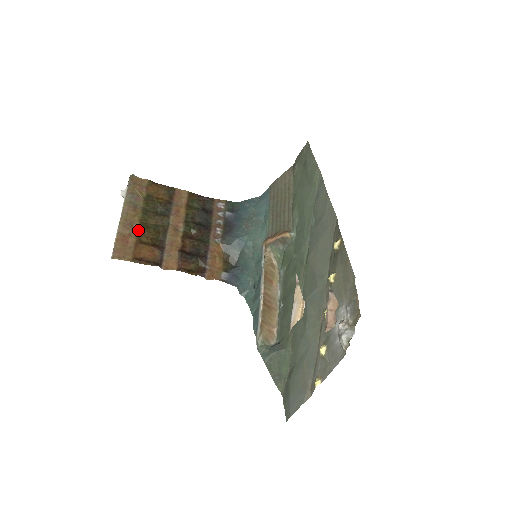
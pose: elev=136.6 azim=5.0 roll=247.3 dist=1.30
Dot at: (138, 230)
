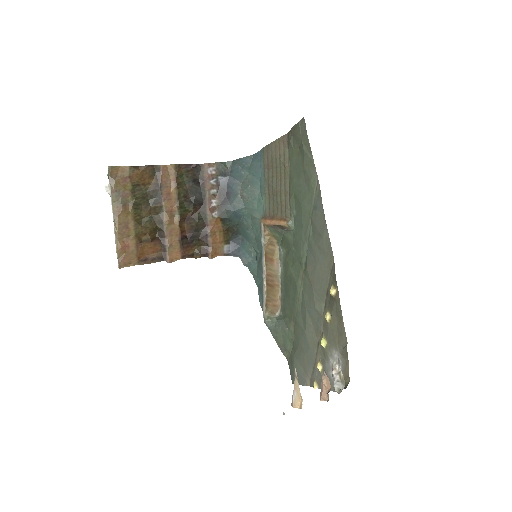
Dot at: (135, 230)
